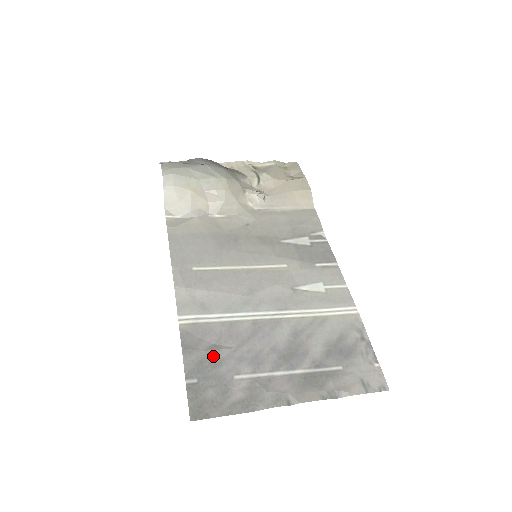
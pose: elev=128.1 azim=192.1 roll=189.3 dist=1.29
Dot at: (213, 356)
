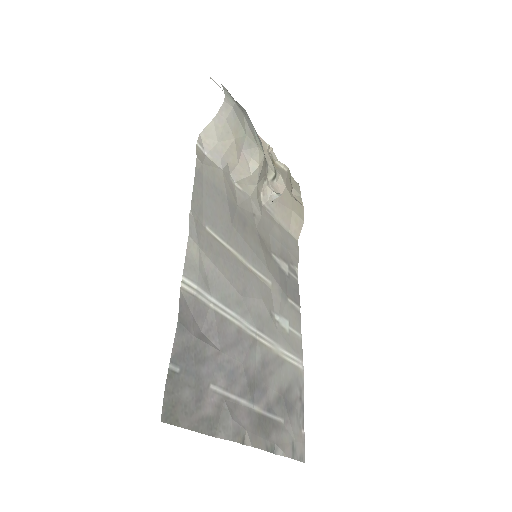
Dot at: (200, 348)
